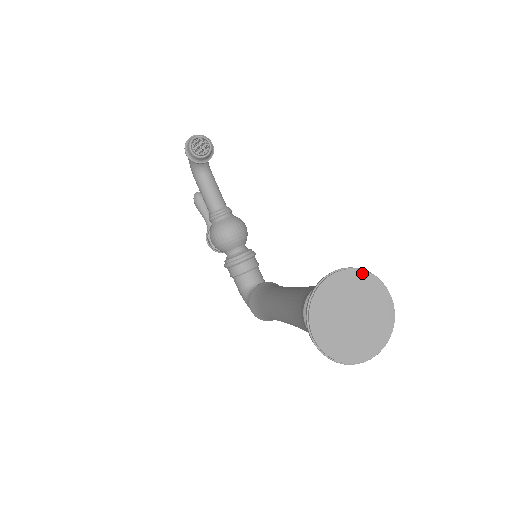
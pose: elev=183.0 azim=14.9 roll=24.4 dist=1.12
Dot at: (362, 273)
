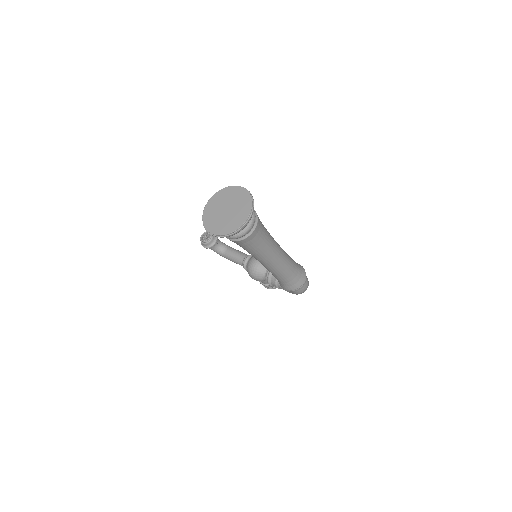
Dot at: (220, 191)
